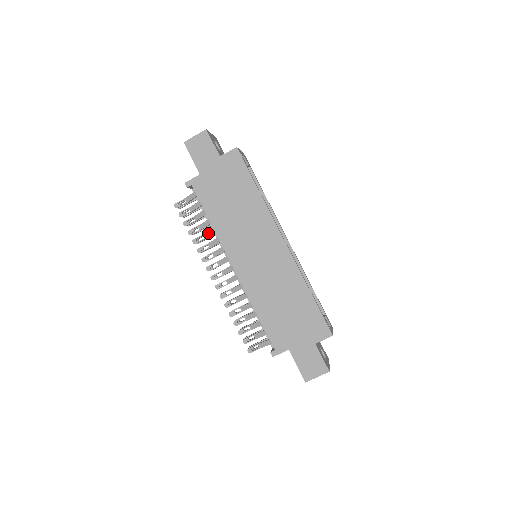
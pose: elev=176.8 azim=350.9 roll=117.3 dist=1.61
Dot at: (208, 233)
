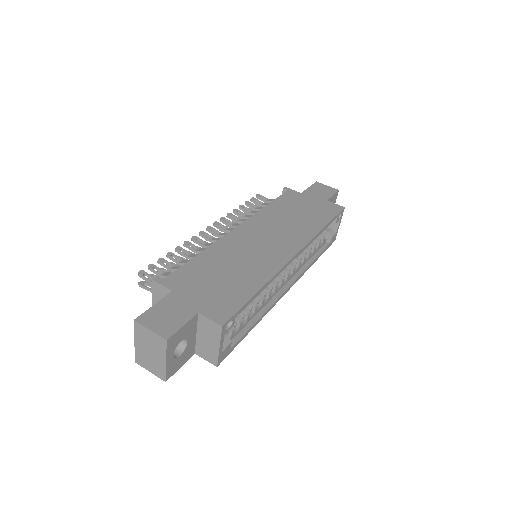
Dot at: occluded
